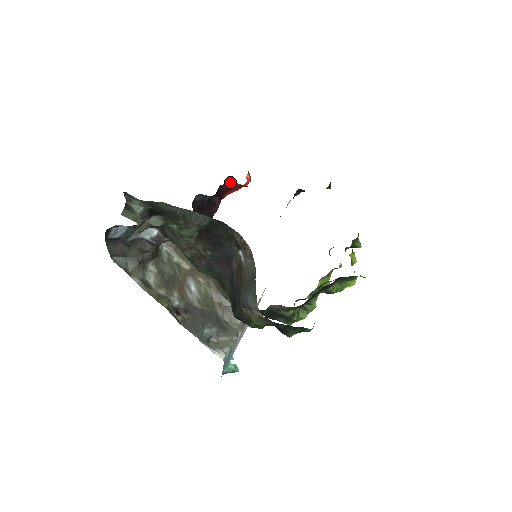
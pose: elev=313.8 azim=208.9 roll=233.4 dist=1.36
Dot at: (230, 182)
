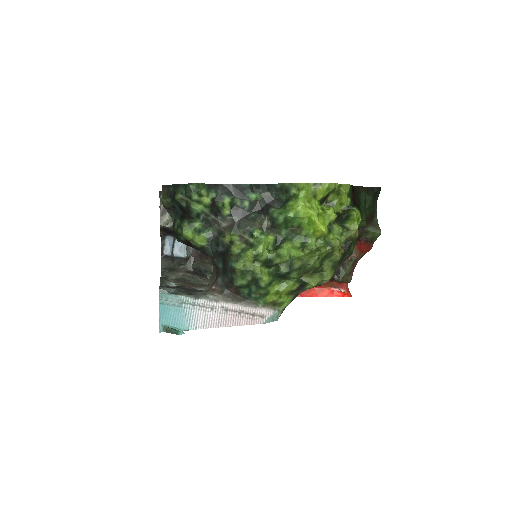
Dot at: occluded
